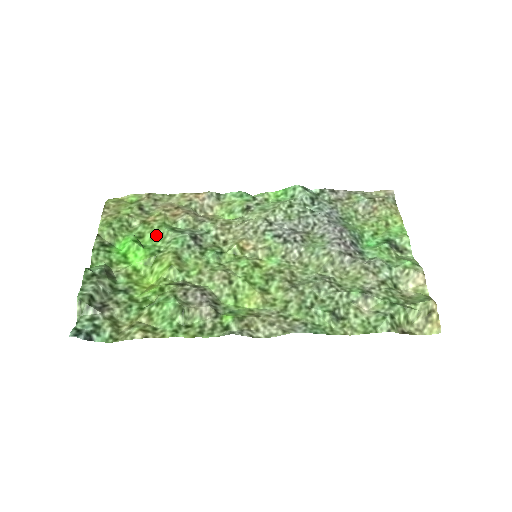
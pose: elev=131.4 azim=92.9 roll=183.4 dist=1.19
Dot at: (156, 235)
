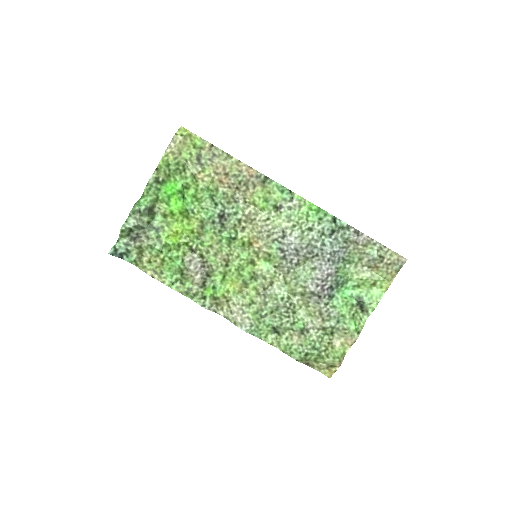
Dot at: (197, 195)
